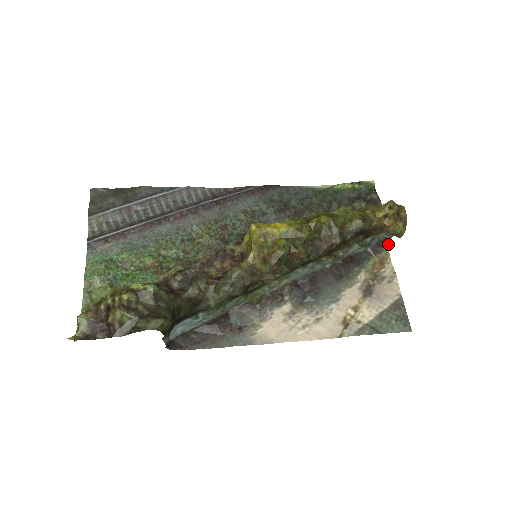
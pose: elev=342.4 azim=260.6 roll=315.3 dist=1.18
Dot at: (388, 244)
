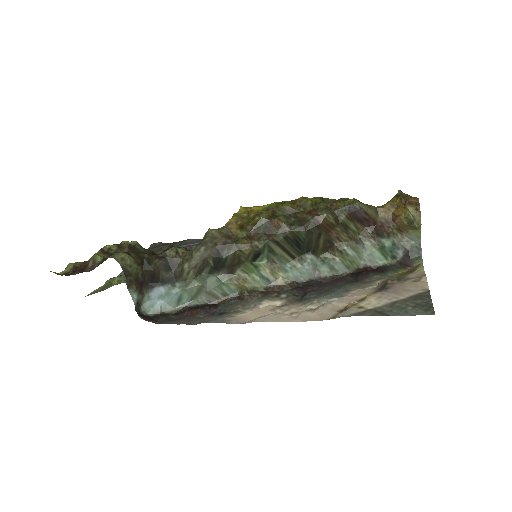
Dot at: (420, 255)
